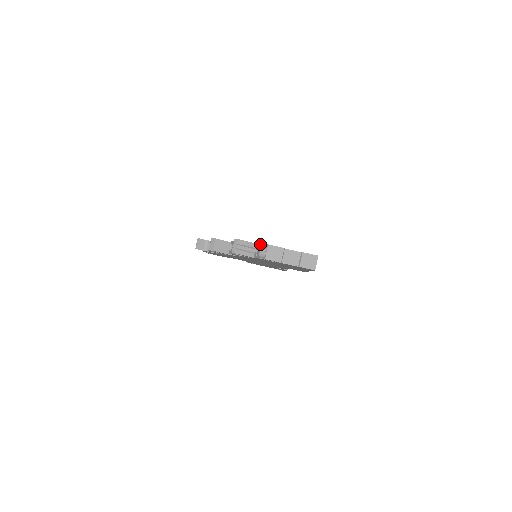
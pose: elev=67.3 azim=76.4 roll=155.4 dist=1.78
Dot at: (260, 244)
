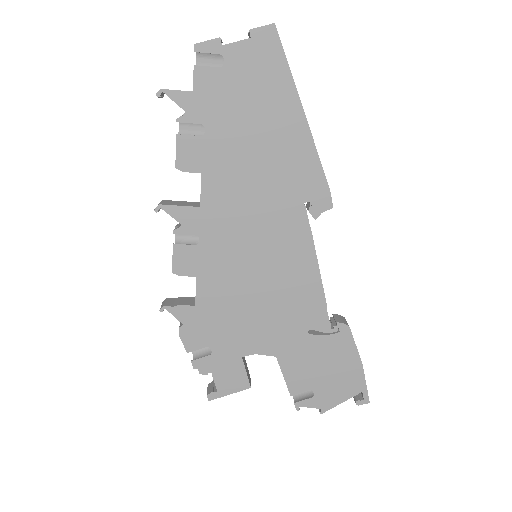
Dot at: occluded
